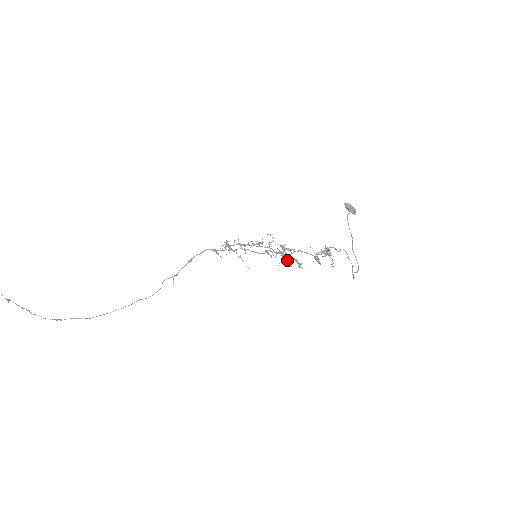
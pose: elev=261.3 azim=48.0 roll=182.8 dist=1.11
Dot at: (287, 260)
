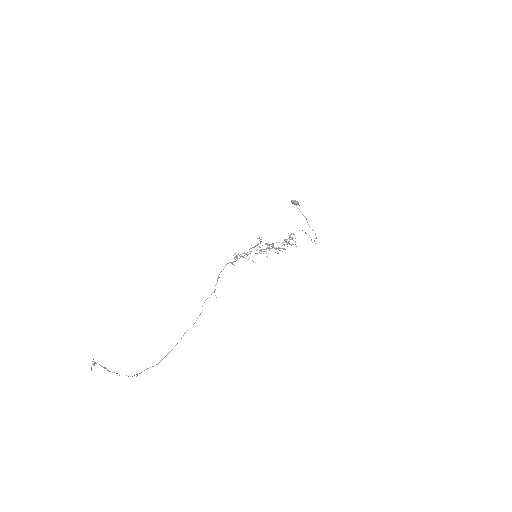
Dot at: occluded
